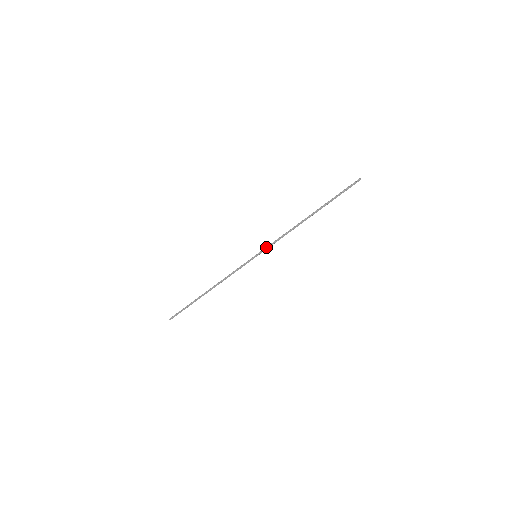
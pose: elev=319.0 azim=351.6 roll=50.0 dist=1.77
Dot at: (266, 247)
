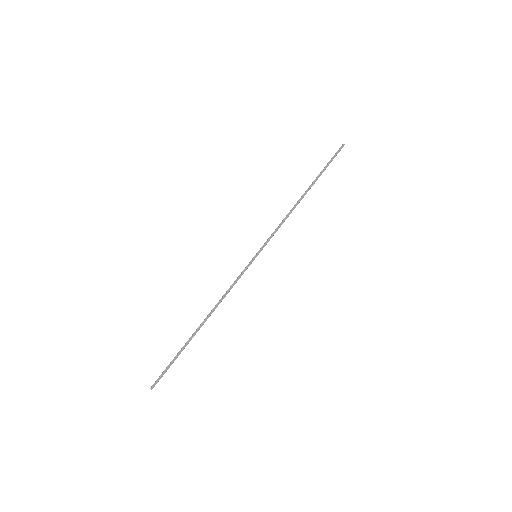
Dot at: occluded
